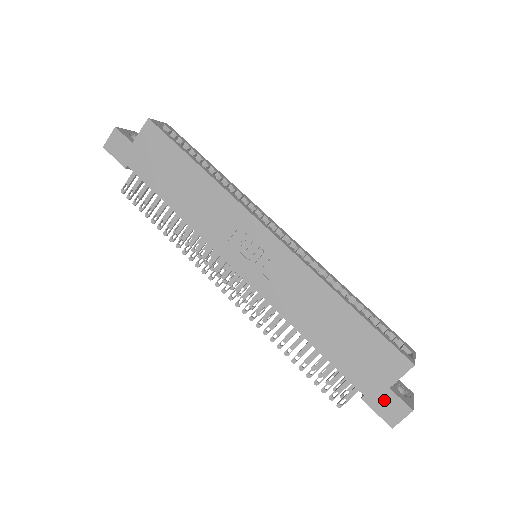
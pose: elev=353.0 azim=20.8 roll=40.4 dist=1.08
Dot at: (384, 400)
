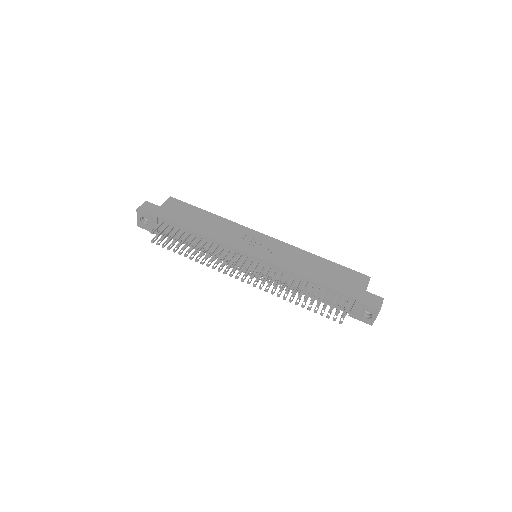
Dot at: (367, 298)
